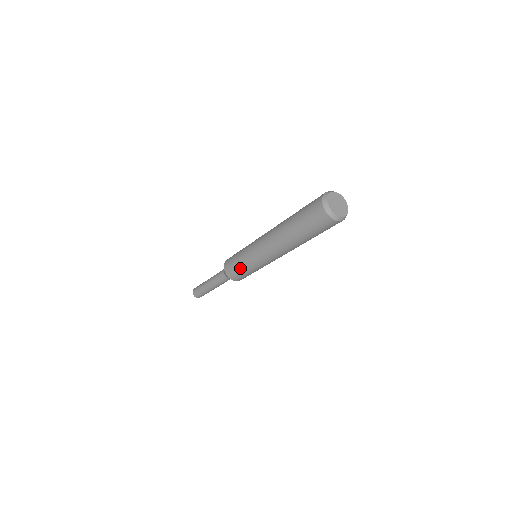
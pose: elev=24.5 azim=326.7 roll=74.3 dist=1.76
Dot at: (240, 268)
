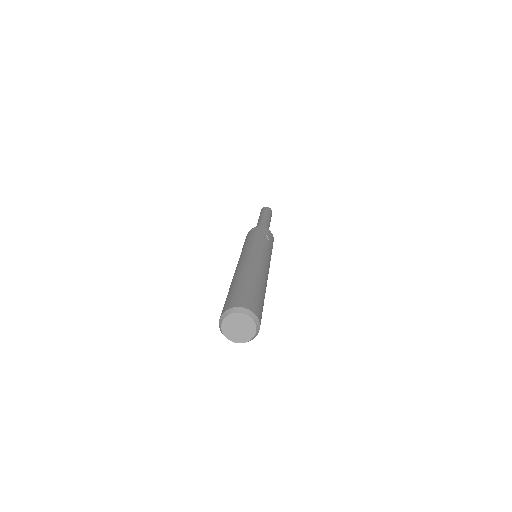
Dot at: occluded
